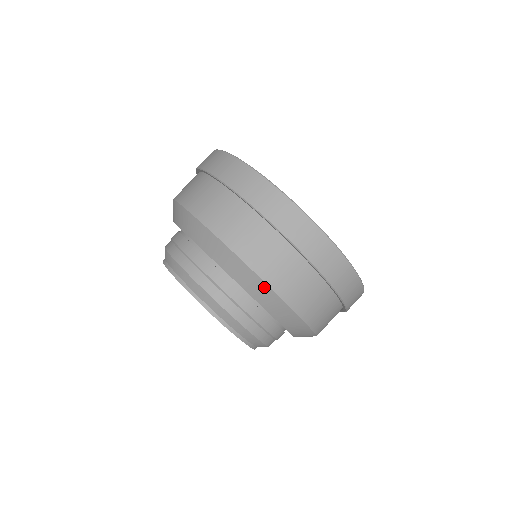
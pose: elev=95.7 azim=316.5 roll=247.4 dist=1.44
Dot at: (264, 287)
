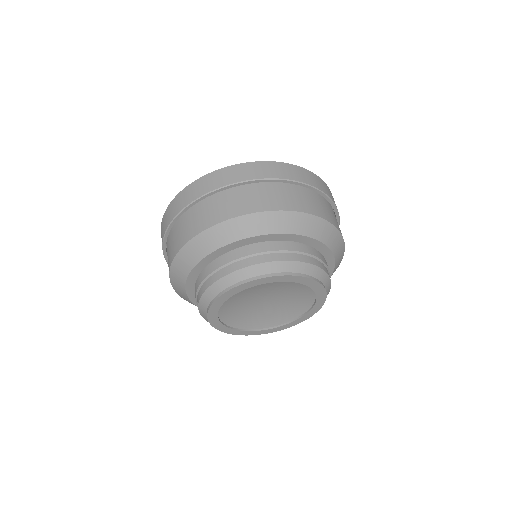
Dot at: (197, 240)
